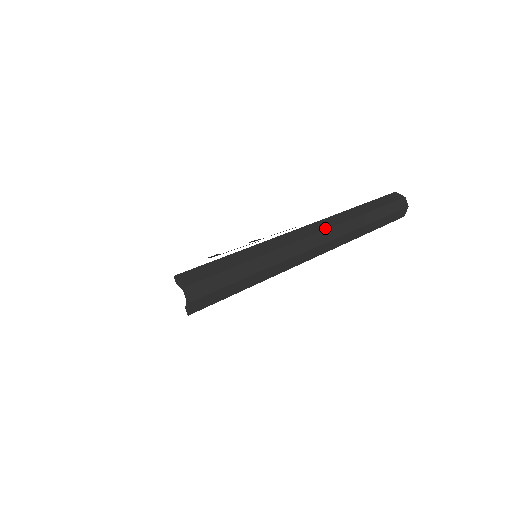
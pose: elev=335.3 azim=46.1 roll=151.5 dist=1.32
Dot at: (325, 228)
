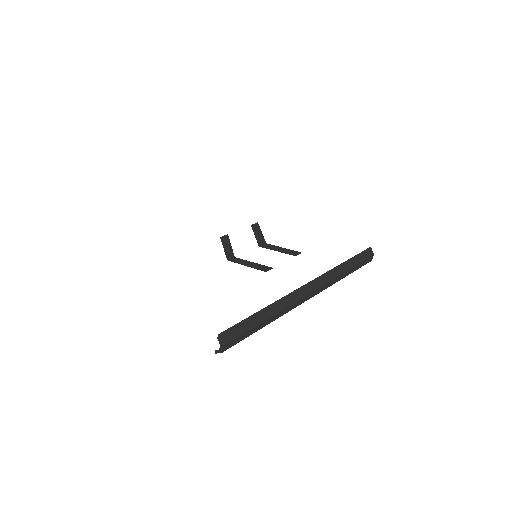
Dot at: (315, 289)
